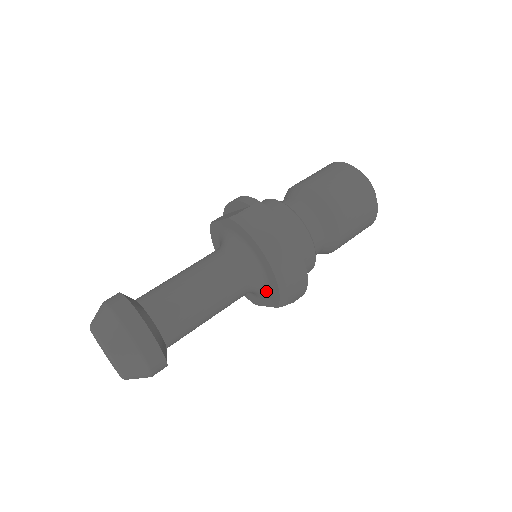
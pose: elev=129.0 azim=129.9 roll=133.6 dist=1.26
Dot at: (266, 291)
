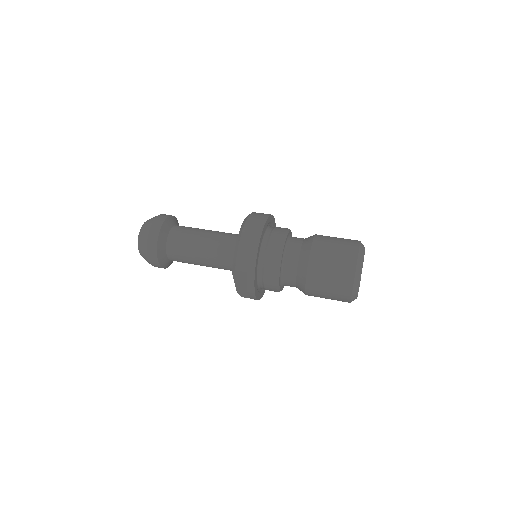
Dot at: occluded
